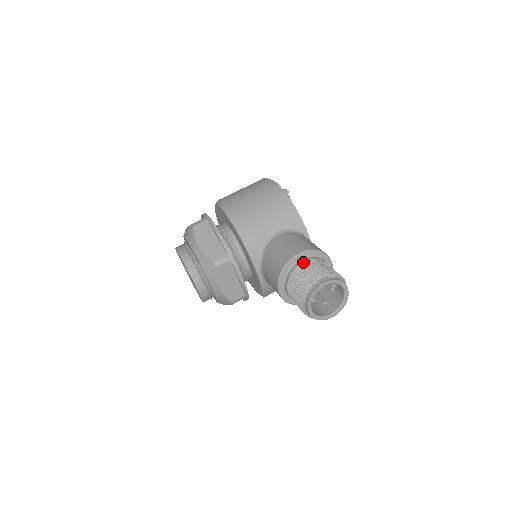
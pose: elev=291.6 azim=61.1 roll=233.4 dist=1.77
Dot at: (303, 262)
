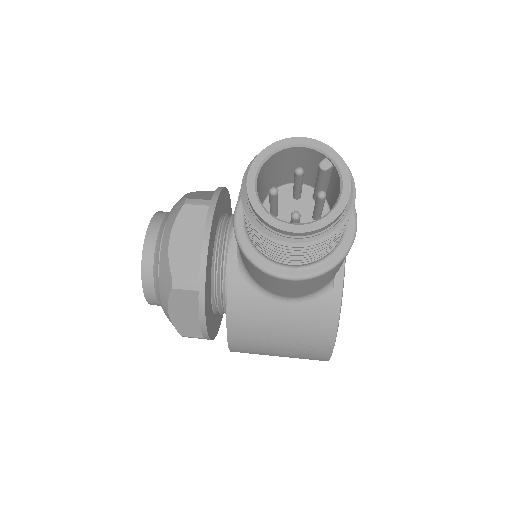
Dot at: occluded
